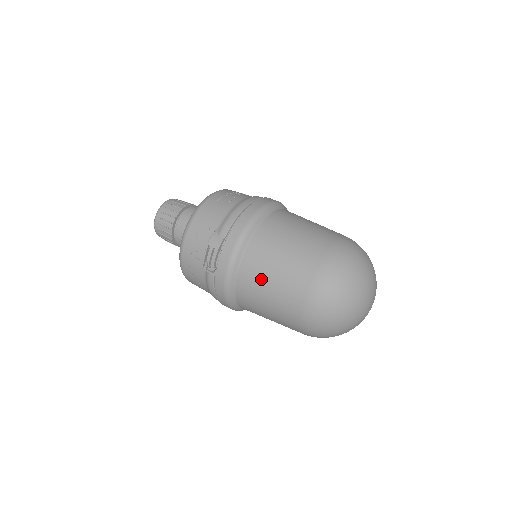
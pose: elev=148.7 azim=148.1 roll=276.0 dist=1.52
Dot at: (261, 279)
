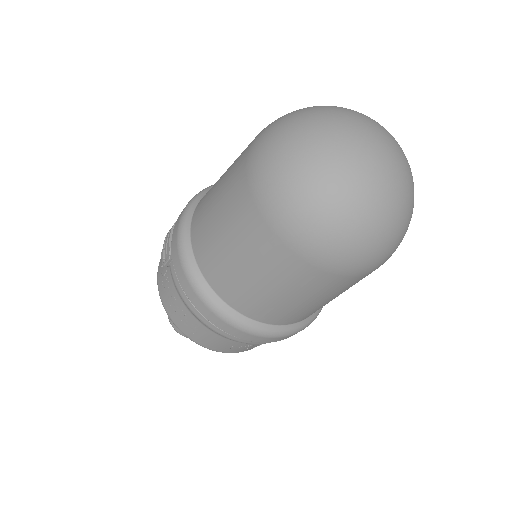
Dot at: (208, 208)
